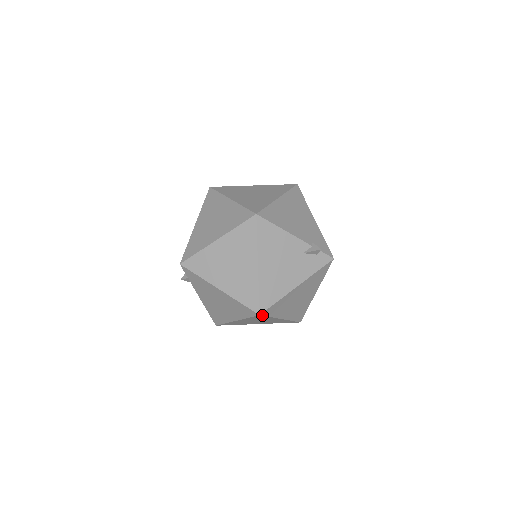
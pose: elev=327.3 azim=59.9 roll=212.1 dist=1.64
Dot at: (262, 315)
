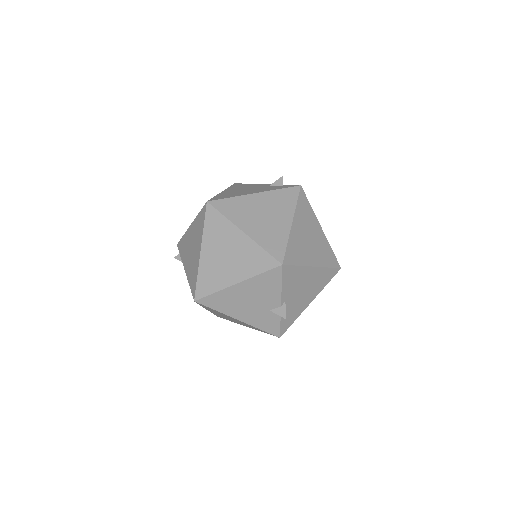
Dot at: (211, 205)
